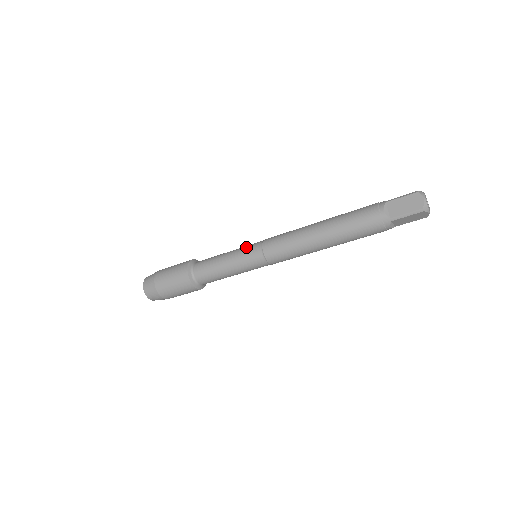
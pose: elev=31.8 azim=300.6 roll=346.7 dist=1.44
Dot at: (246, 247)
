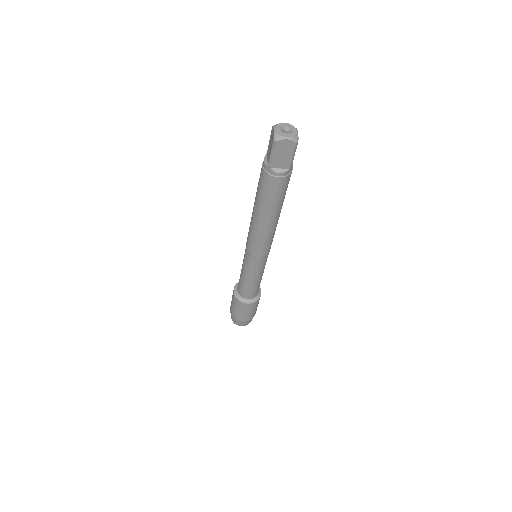
Dot at: occluded
